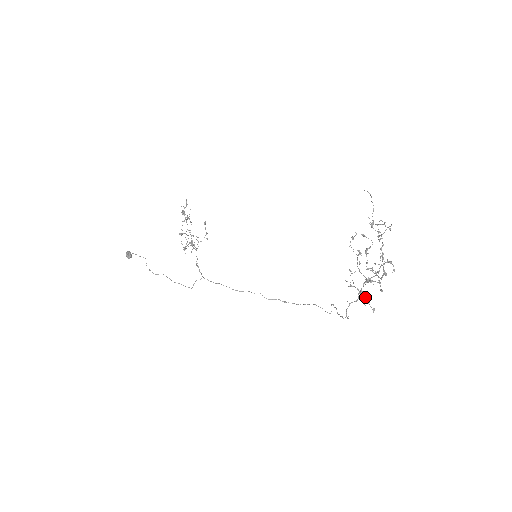
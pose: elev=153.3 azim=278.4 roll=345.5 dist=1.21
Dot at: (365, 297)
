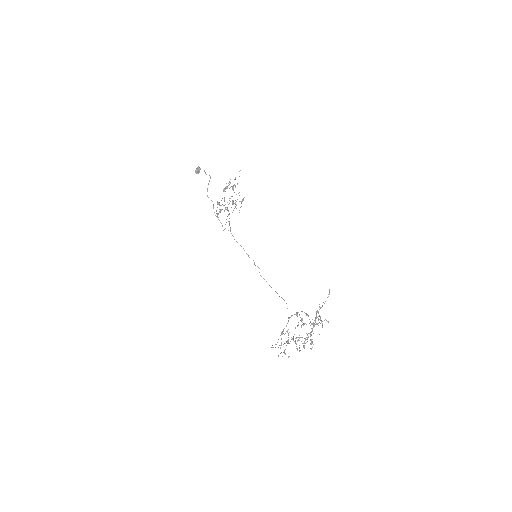
Dot at: (285, 349)
